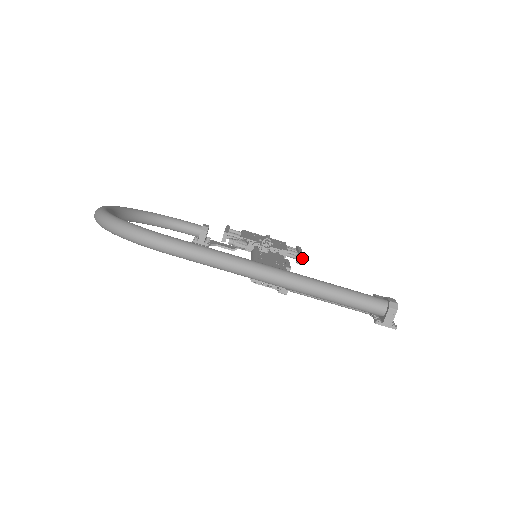
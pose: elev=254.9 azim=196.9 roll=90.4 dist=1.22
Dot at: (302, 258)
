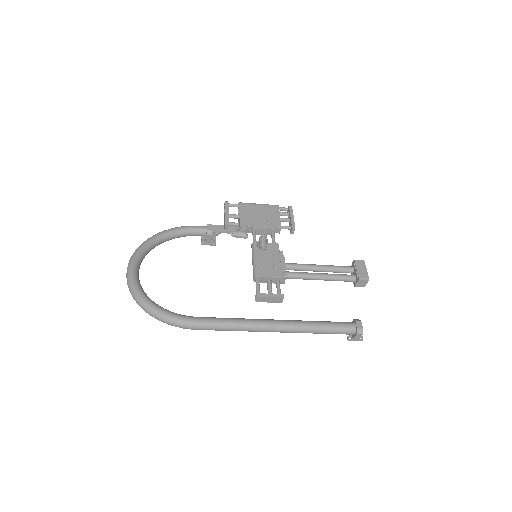
Dot at: (294, 230)
